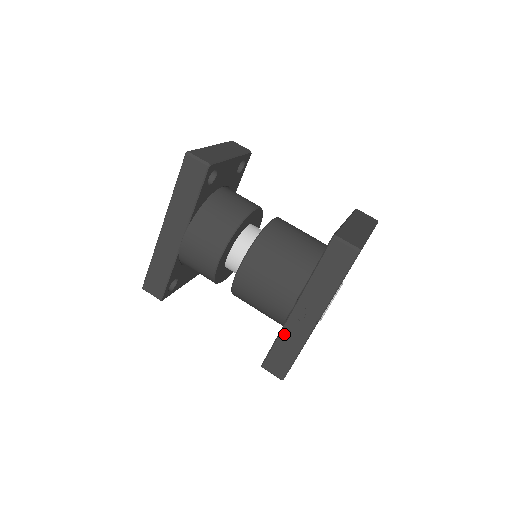
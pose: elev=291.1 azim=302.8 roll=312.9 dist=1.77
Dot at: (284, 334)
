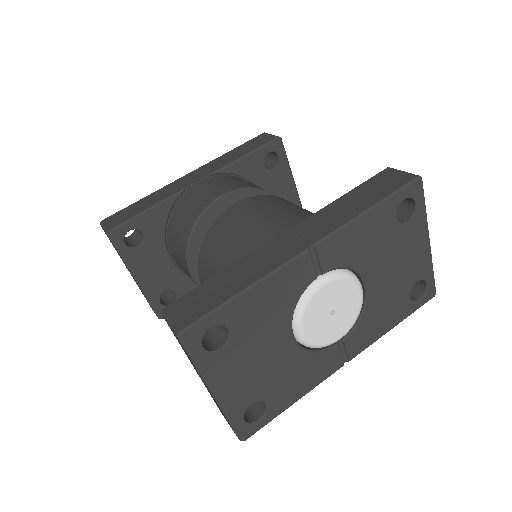
Dot at: (244, 262)
